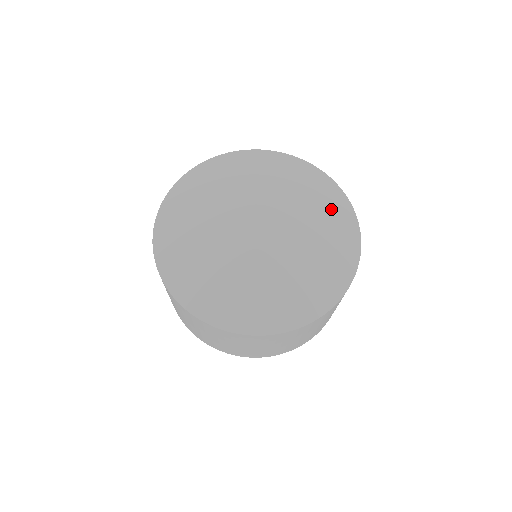
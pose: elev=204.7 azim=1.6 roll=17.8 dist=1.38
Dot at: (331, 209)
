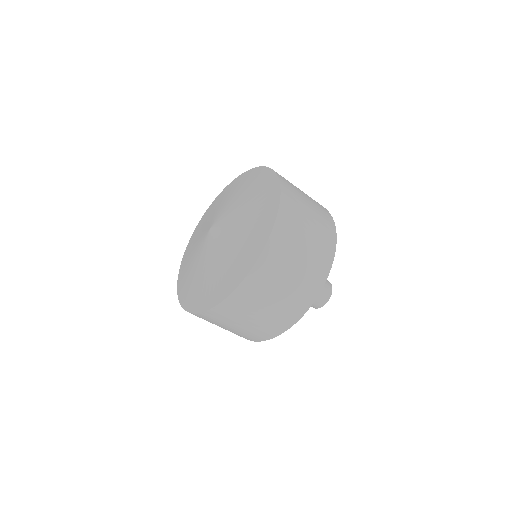
Dot at: (262, 199)
